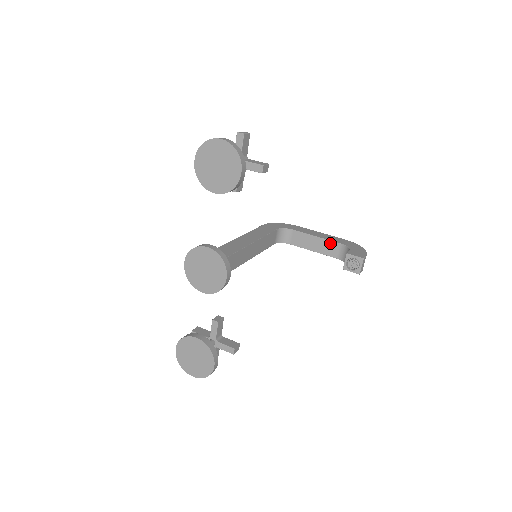
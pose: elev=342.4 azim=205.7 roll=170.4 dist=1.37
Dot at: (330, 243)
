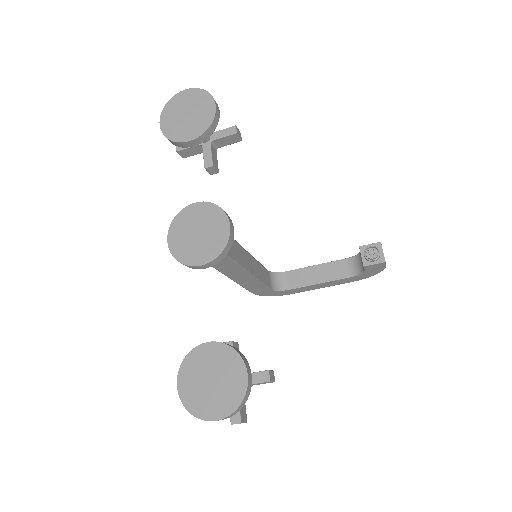
Dot at: (335, 264)
